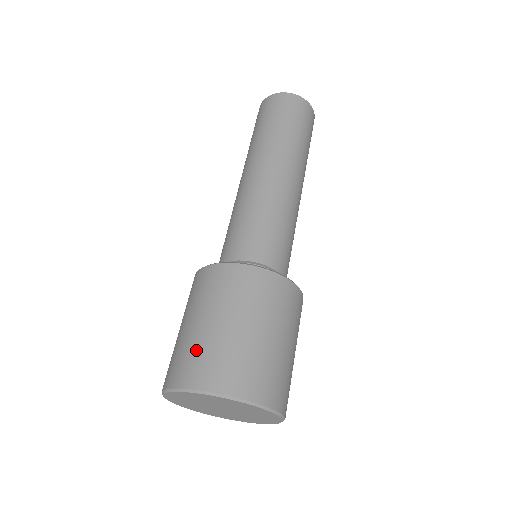
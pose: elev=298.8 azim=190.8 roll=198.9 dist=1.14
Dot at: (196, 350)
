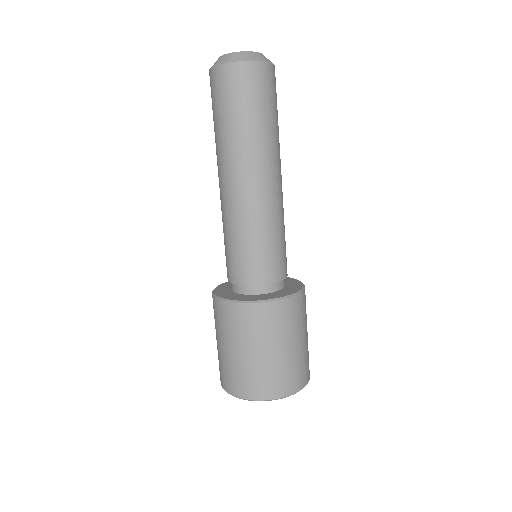
Dot at: (234, 372)
